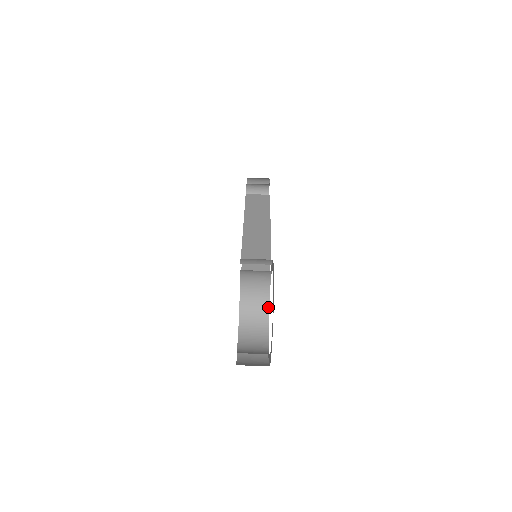
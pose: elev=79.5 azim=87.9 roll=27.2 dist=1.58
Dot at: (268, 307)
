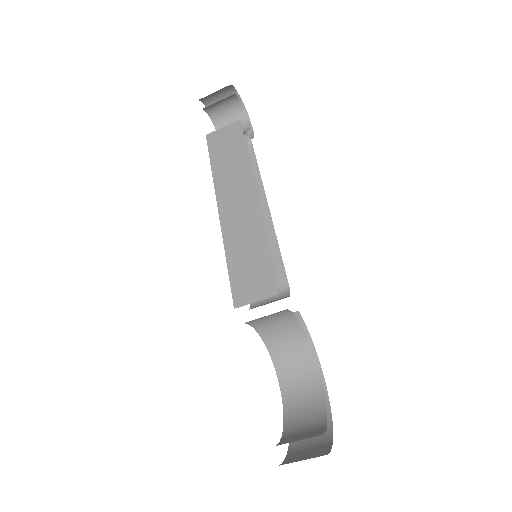
Dot at: (302, 330)
